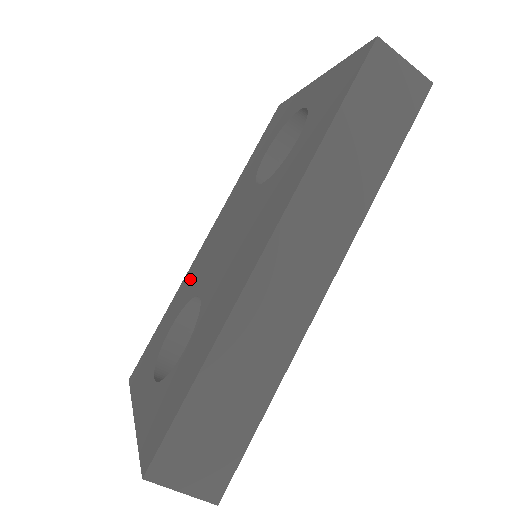
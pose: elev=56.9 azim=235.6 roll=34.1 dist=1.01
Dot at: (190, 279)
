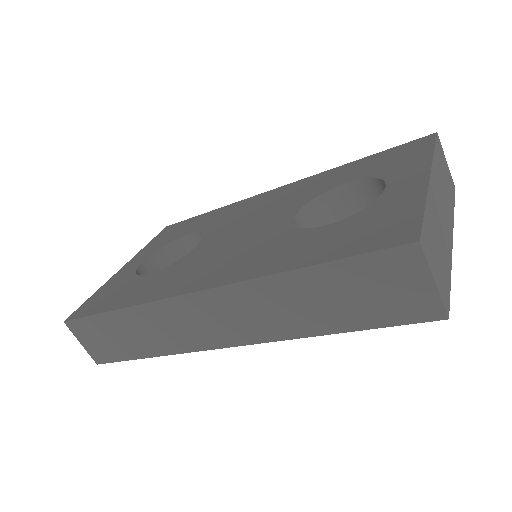
Dot at: (231, 212)
